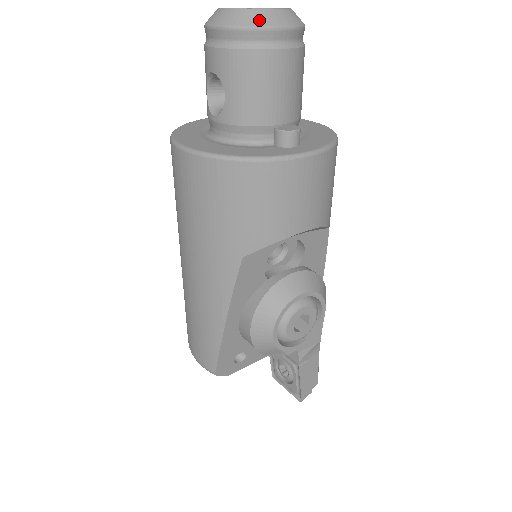
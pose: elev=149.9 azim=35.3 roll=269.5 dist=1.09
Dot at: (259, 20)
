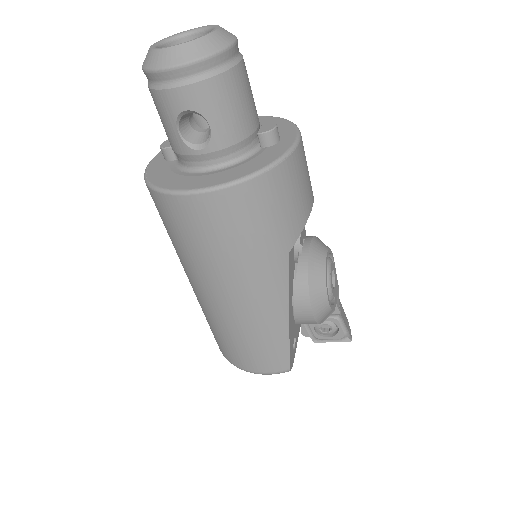
Dot at: (216, 44)
